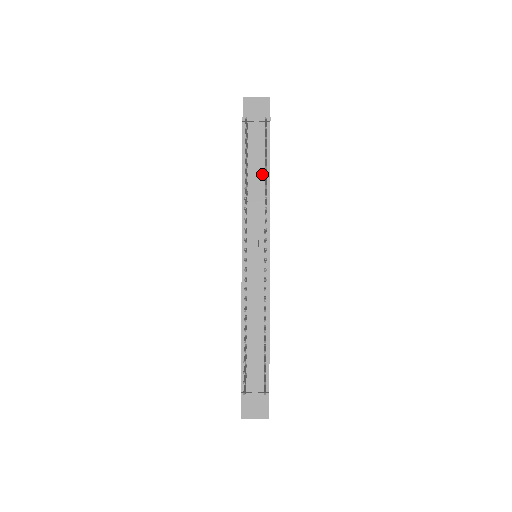
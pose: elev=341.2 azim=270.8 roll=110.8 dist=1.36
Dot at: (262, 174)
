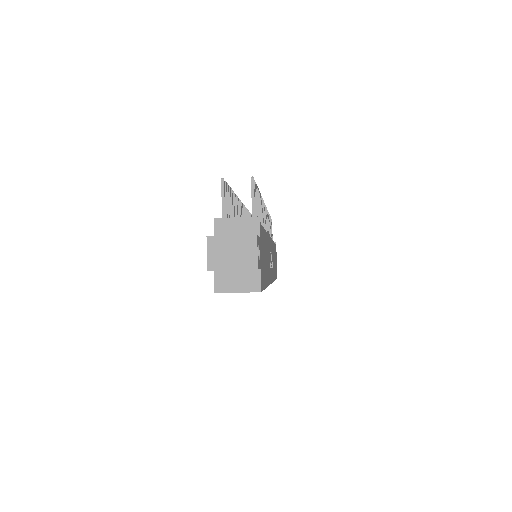
Dot at: occluded
